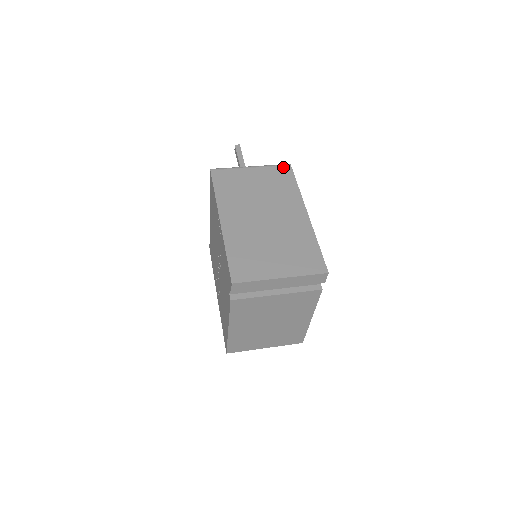
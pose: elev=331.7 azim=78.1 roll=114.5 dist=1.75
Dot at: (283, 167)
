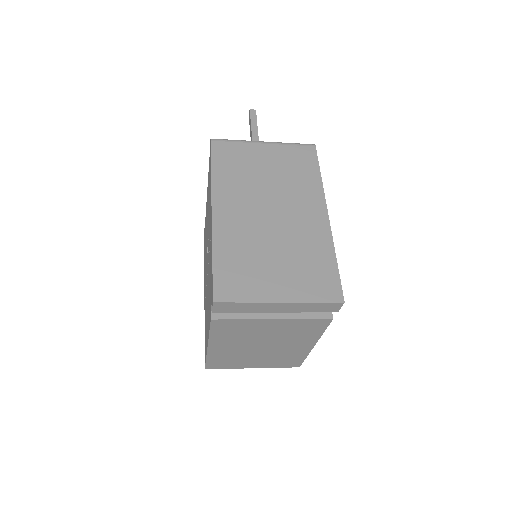
Dot at: (305, 148)
